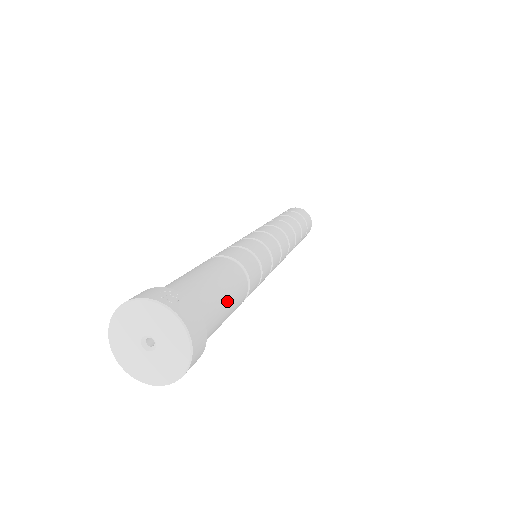
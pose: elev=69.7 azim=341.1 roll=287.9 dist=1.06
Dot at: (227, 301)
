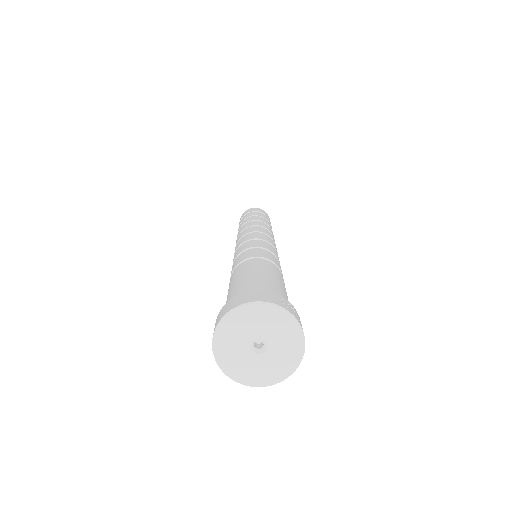
Dot at: occluded
